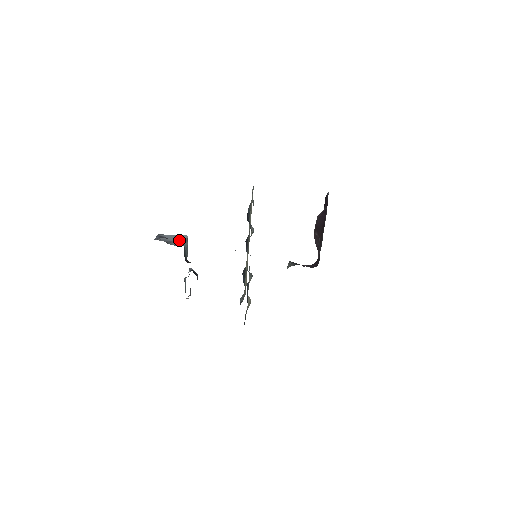
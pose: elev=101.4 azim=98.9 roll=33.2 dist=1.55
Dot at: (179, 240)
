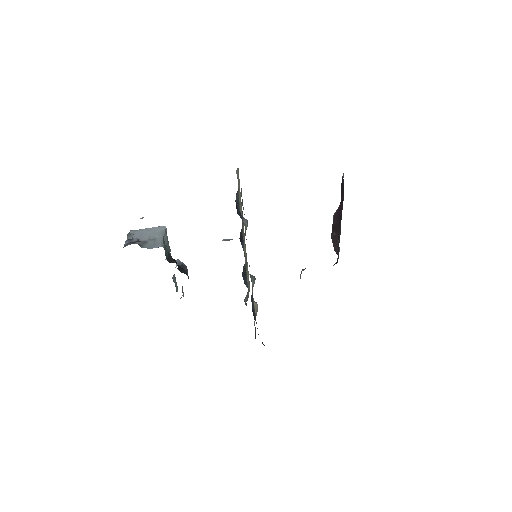
Dot at: (155, 237)
